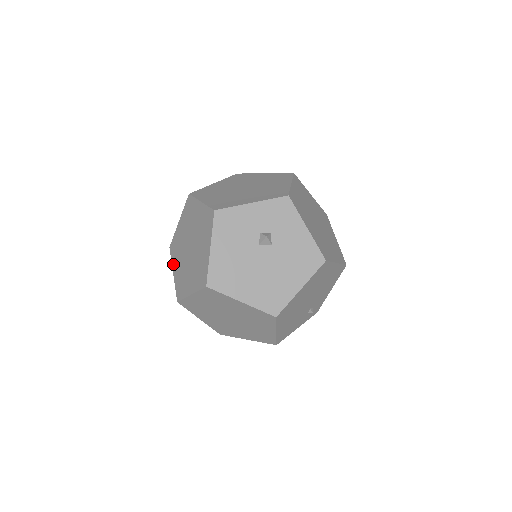
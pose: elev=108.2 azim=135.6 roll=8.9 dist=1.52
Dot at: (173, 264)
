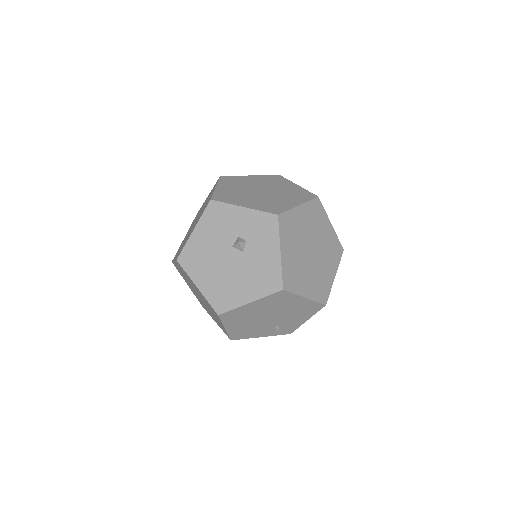
Dot at: occluded
